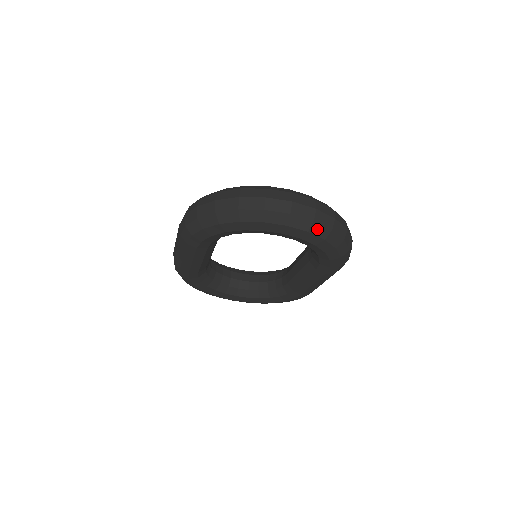
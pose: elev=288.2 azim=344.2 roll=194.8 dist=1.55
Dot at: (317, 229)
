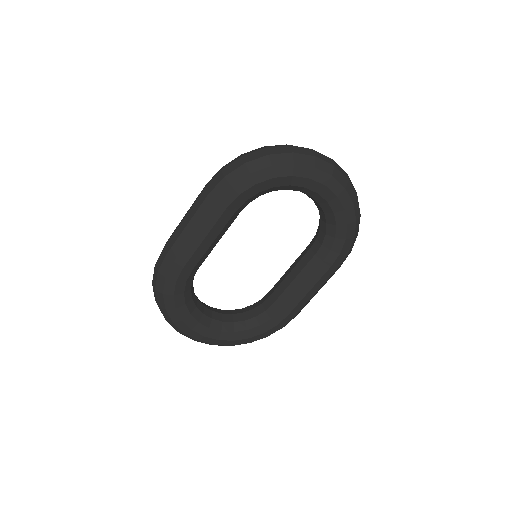
Dot at: (350, 190)
